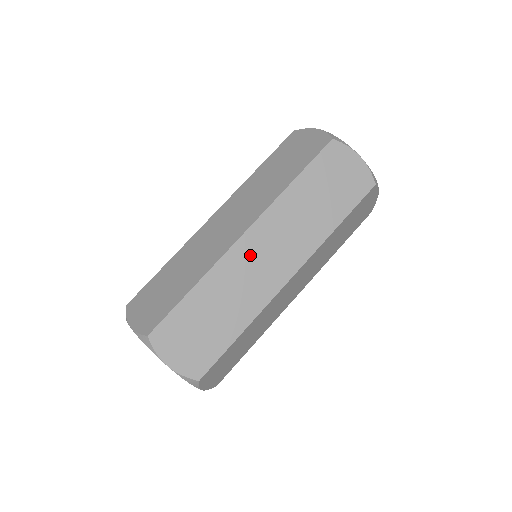
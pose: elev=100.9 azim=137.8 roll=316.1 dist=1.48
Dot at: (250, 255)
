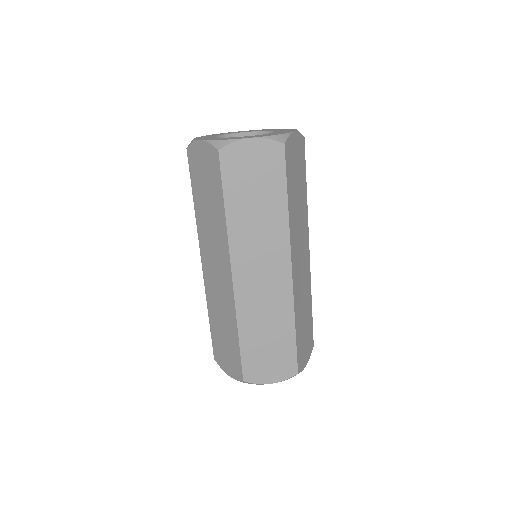
Dot at: (298, 273)
